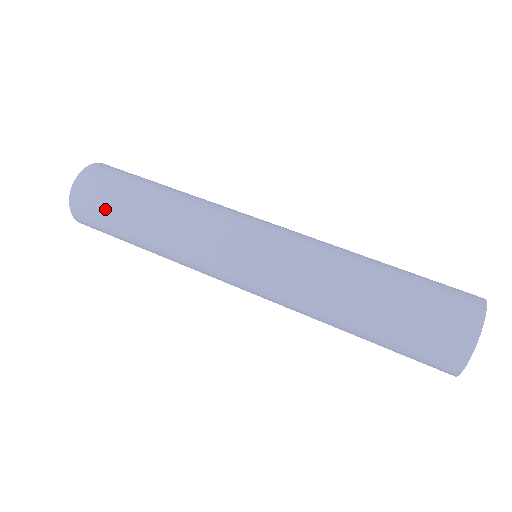
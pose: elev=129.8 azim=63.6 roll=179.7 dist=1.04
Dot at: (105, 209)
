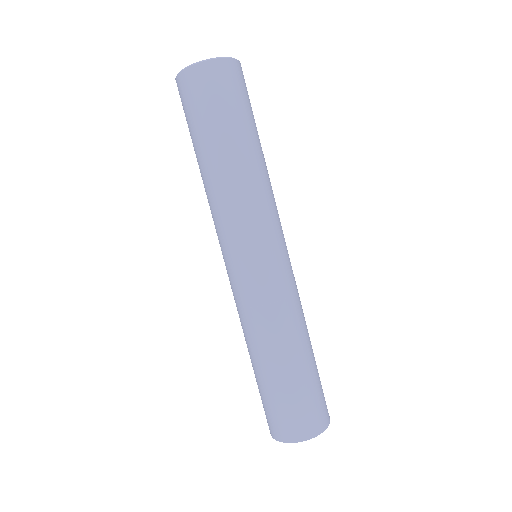
Dot at: (190, 119)
